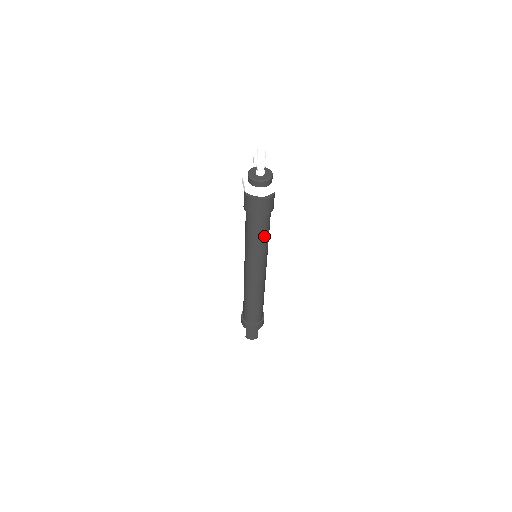
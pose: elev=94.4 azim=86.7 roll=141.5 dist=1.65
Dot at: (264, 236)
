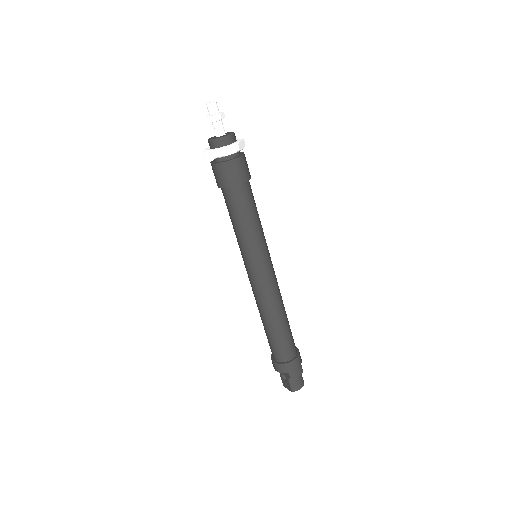
Dot at: (256, 213)
